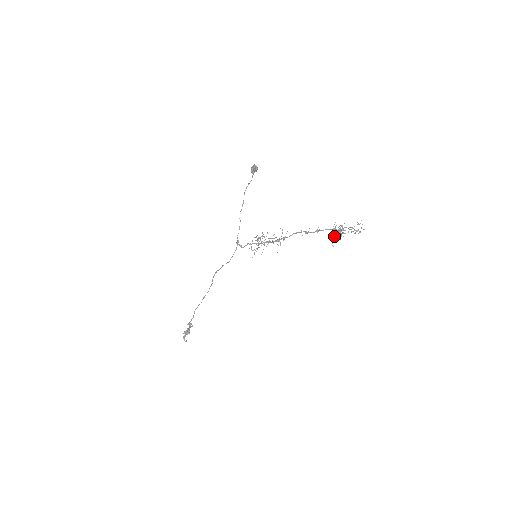
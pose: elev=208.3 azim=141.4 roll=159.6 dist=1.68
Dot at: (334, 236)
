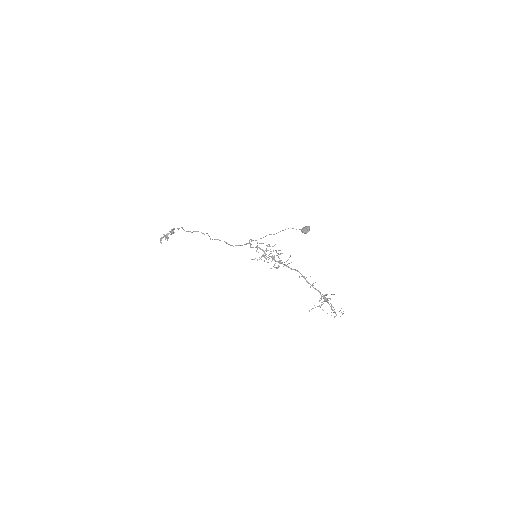
Dot at: (317, 306)
